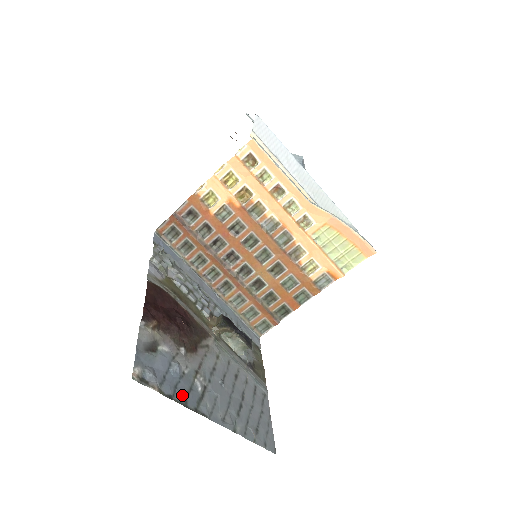
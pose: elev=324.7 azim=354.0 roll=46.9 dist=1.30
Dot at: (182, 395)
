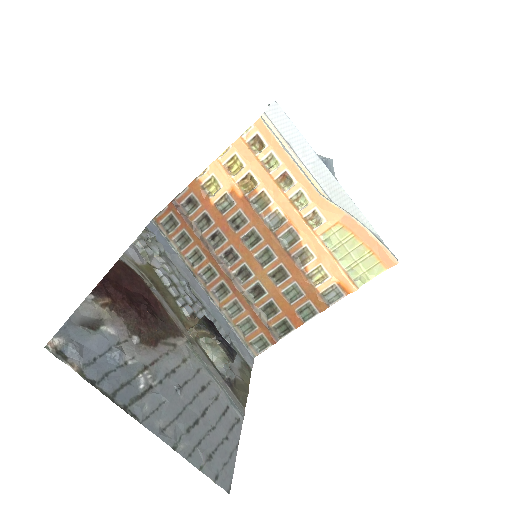
Dot at: (111, 385)
